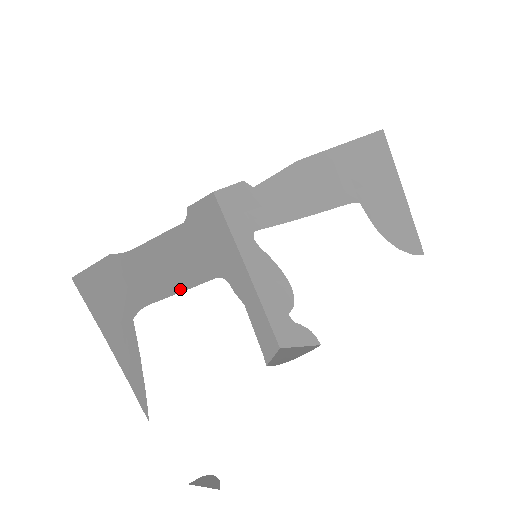
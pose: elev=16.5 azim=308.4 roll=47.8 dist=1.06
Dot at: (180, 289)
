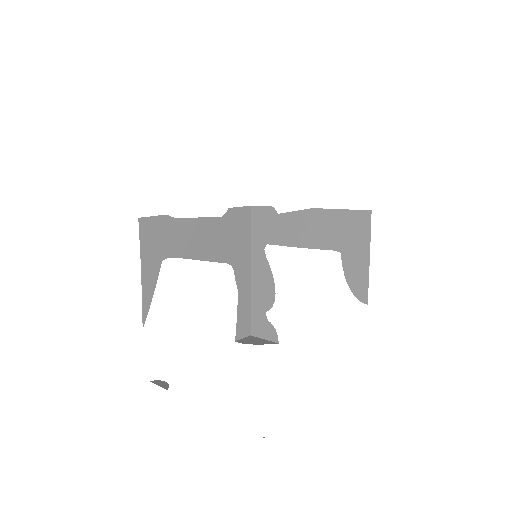
Dot at: (200, 258)
